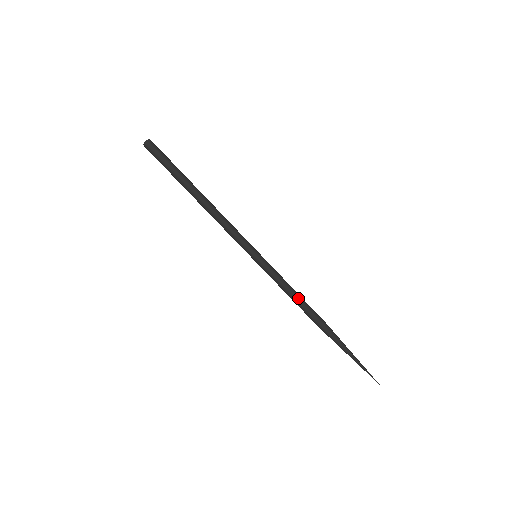
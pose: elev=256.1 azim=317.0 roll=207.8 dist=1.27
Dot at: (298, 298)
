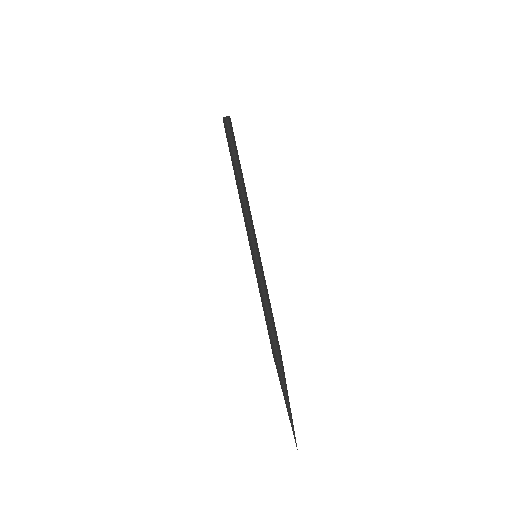
Dot at: (272, 314)
